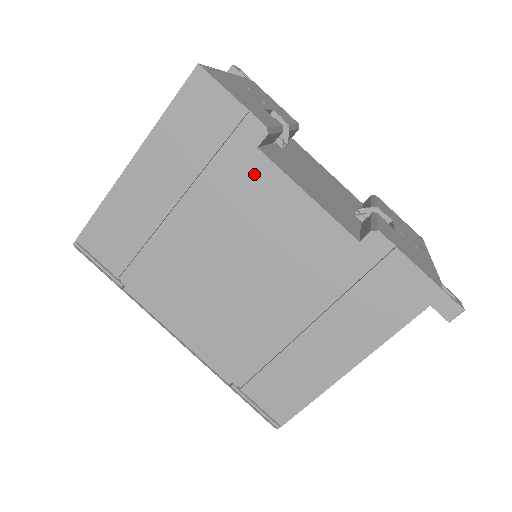
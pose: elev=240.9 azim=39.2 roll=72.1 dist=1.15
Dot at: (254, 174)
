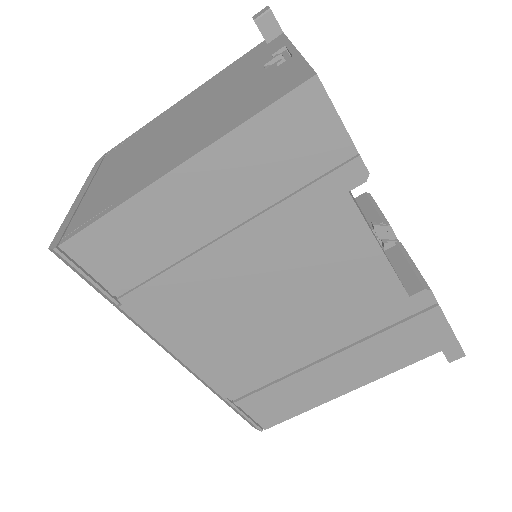
Dot at: (333, 218)
